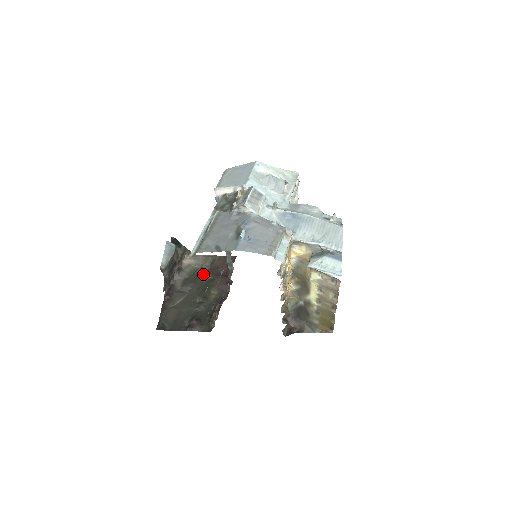
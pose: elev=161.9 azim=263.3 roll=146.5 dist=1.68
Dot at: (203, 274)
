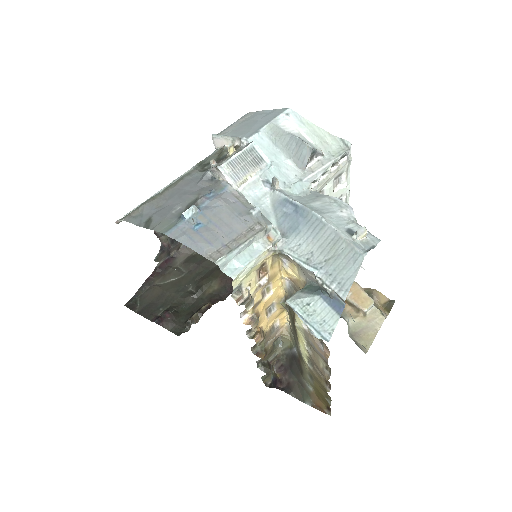
Dot at: occluded
